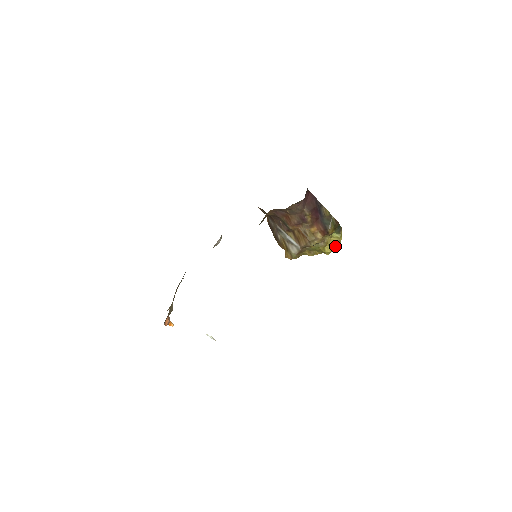
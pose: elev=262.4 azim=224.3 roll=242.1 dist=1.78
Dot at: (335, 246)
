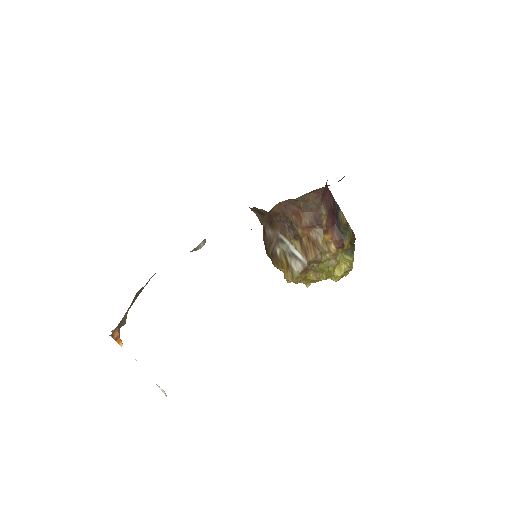
Dot at: (347, 269)
